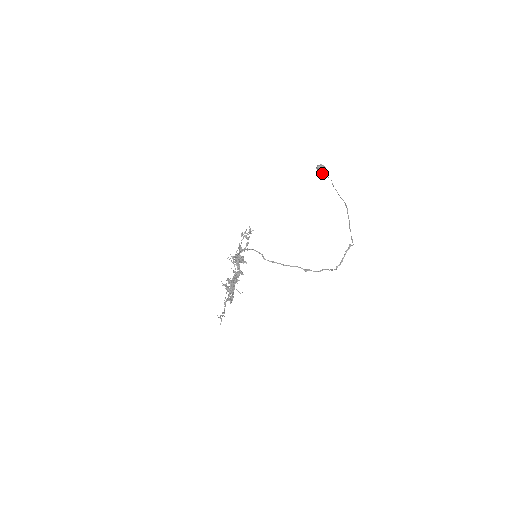
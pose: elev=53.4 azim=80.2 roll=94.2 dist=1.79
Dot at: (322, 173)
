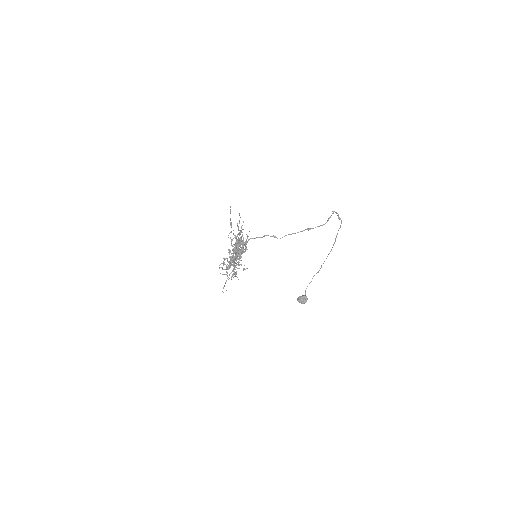
Dot at: (304, 299)
